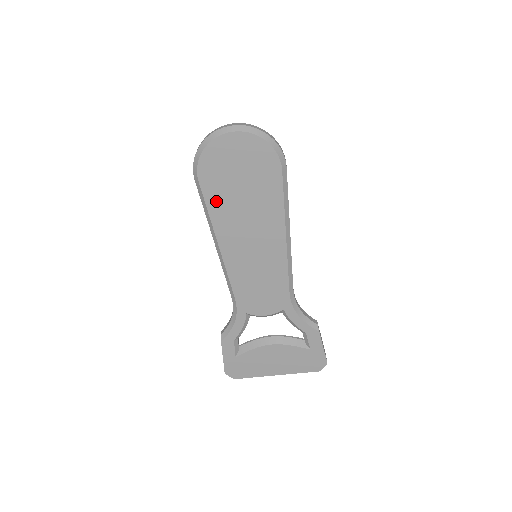
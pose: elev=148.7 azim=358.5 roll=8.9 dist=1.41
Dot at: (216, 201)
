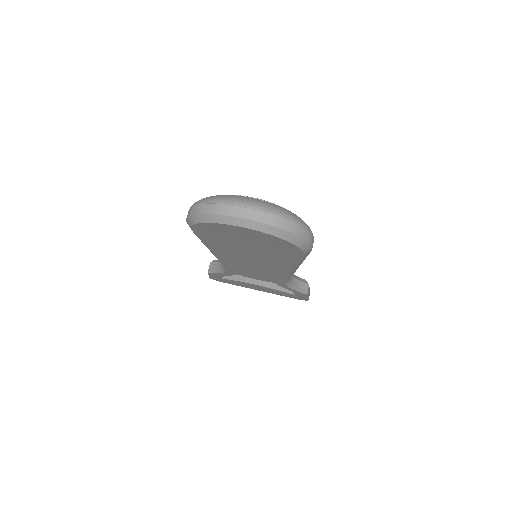
Dot at: (213, 242)
